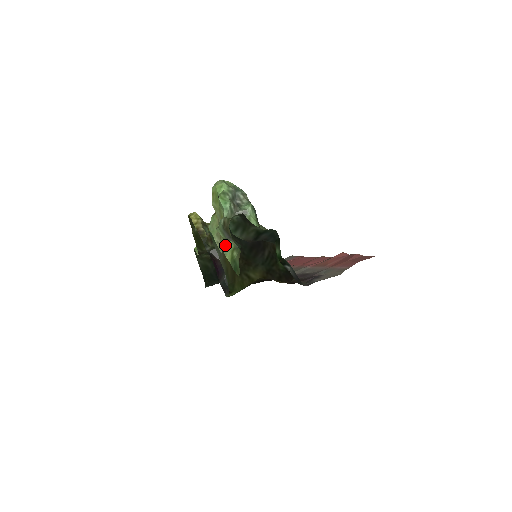
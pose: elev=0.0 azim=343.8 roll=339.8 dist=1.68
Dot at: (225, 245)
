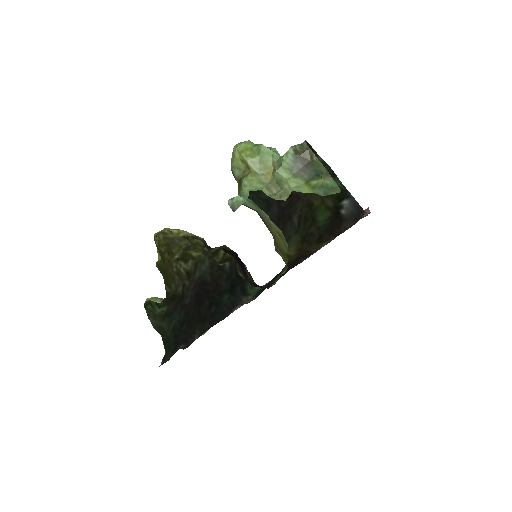
Dot at: (291, 185)
